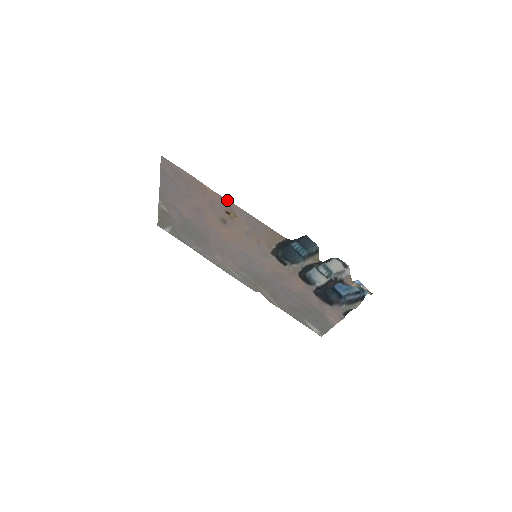
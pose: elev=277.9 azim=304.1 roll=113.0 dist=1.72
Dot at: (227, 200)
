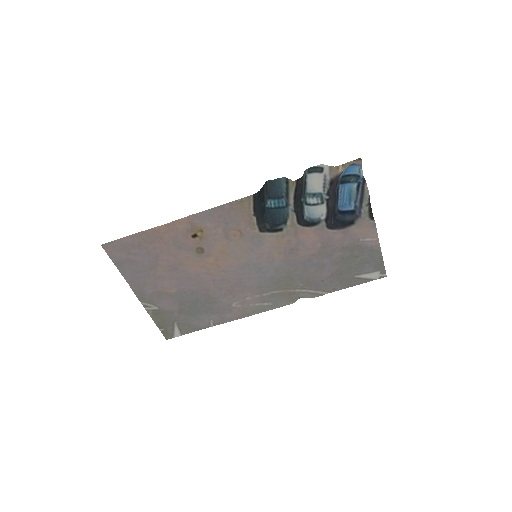
Dot at: (180, 220)
